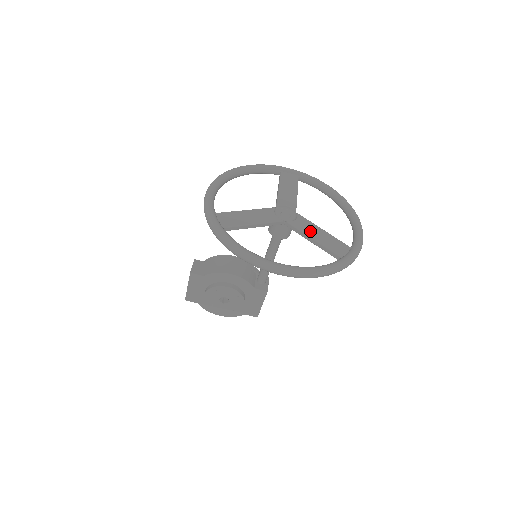
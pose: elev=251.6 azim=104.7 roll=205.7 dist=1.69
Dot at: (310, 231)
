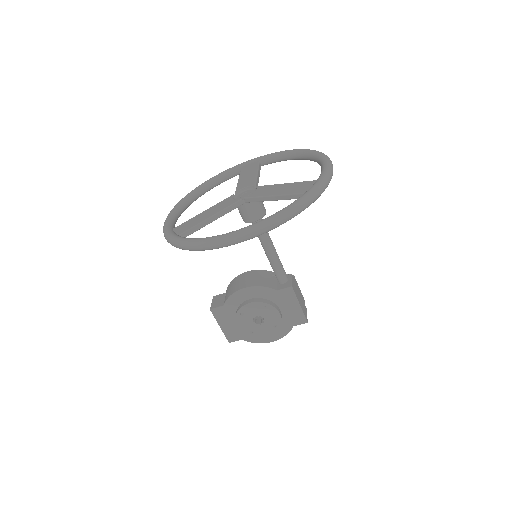
Dot at: (270, 192)
